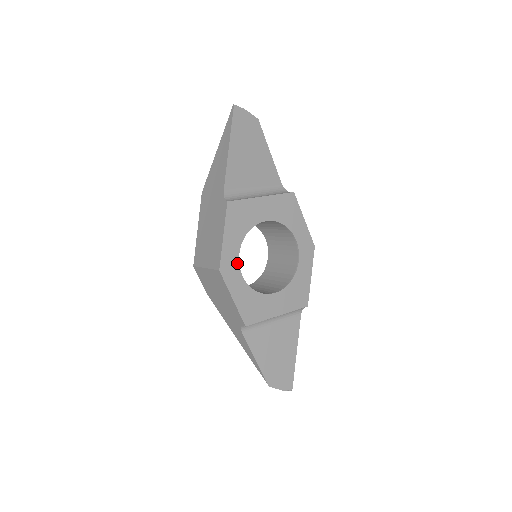
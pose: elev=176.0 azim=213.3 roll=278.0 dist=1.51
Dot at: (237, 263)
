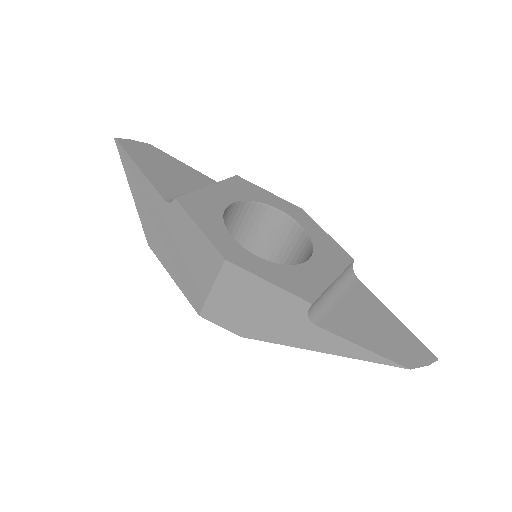
Dot at: (239, 247)
